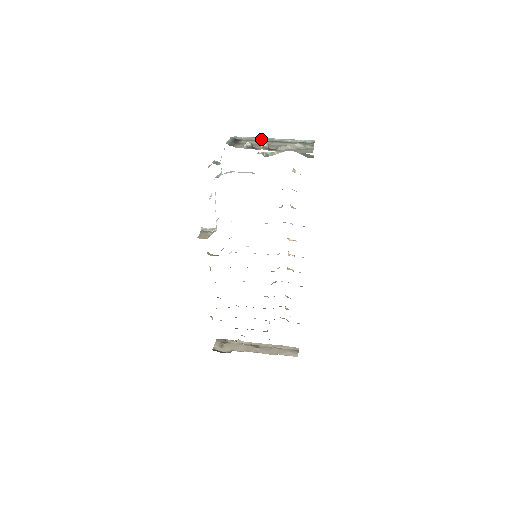
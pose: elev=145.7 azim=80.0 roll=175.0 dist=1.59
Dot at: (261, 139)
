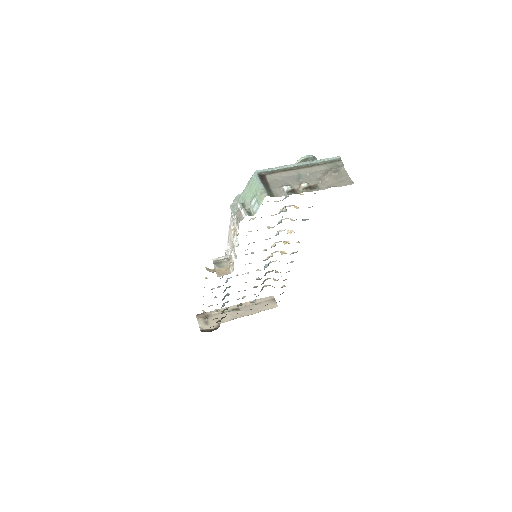
Dot at: (287, 168)
